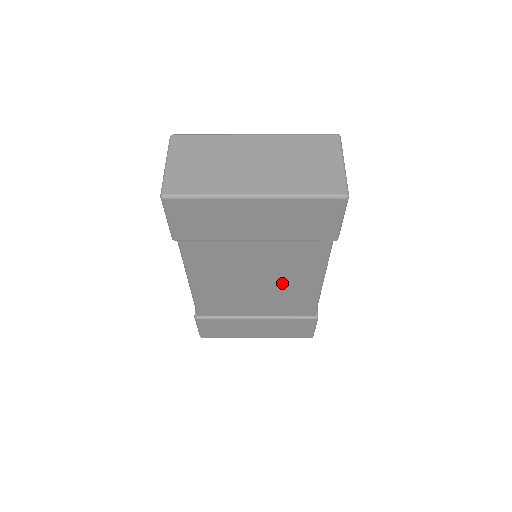
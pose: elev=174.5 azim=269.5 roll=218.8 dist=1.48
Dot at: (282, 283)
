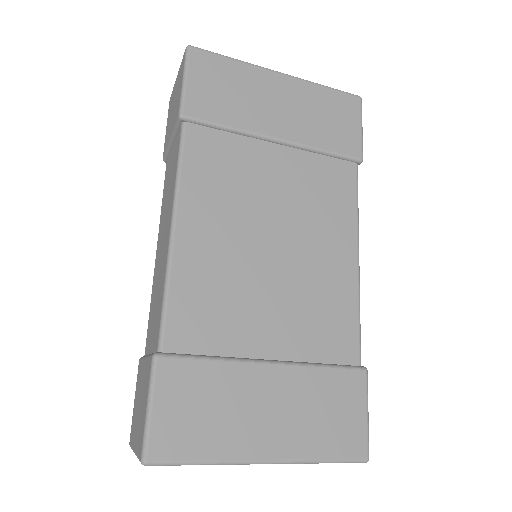
Dot at: (308, 251)
